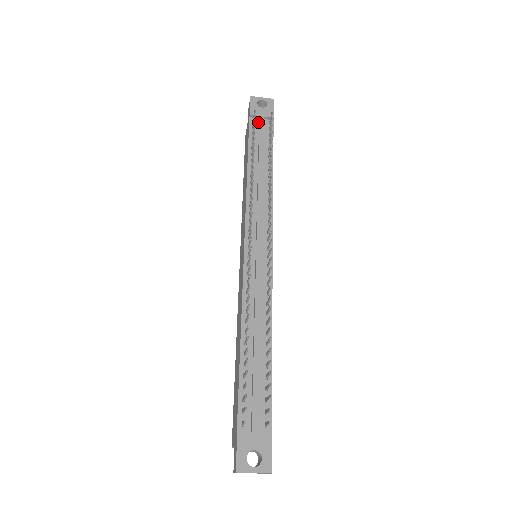
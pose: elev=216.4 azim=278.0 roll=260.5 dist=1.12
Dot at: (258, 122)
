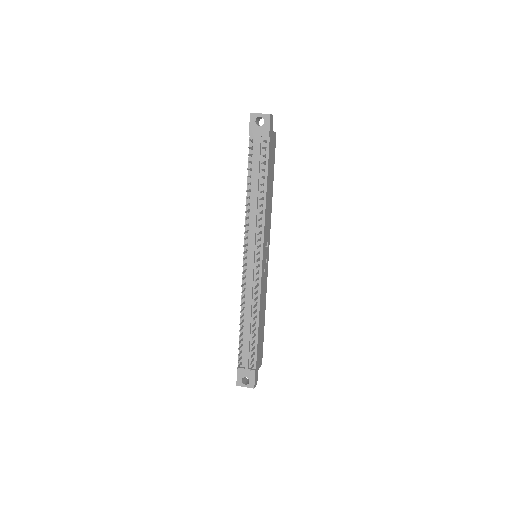
Dot at: (256, 141)
